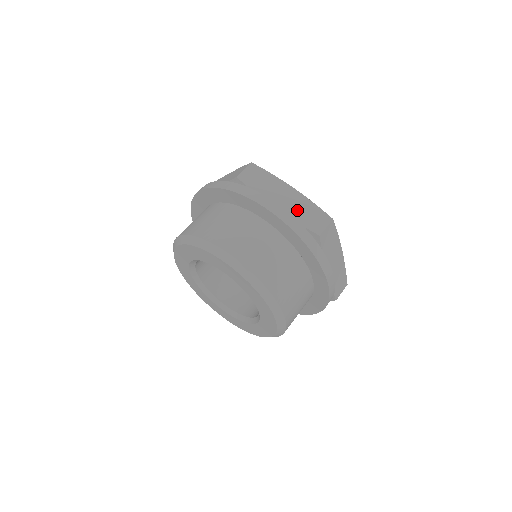
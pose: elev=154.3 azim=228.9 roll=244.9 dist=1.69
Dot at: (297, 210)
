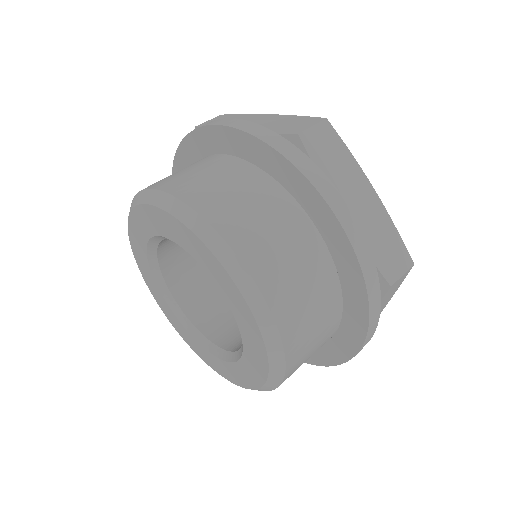
Dot at: (371, 230)
